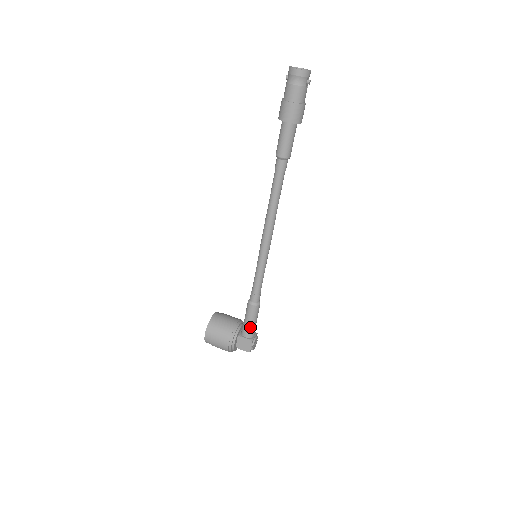
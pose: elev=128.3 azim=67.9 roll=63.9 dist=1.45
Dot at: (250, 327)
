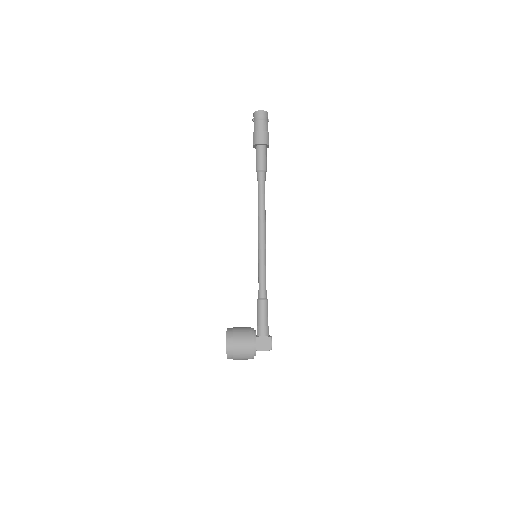
Dot at: (265, 324)
